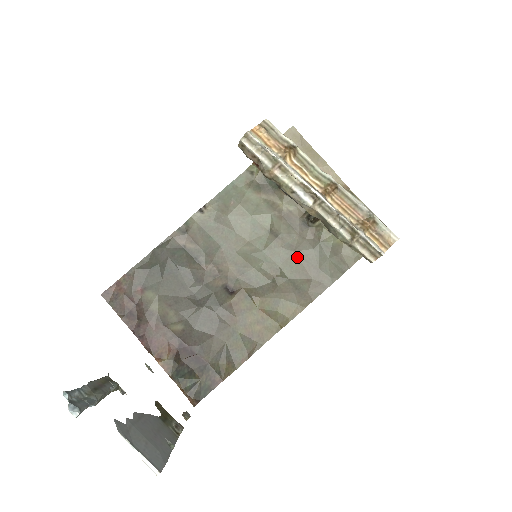
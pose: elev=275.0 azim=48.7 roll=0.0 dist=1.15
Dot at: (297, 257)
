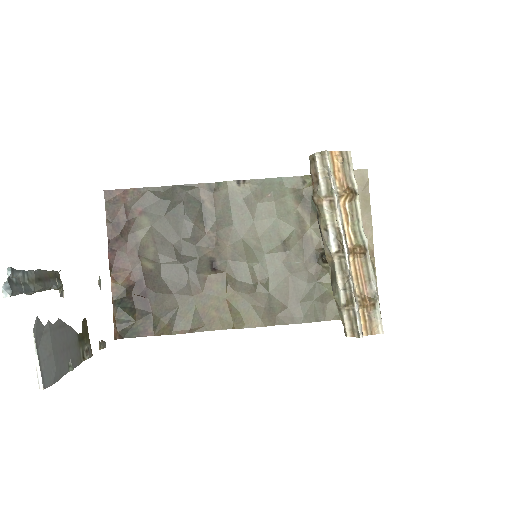
Dot at: (289, 280)
